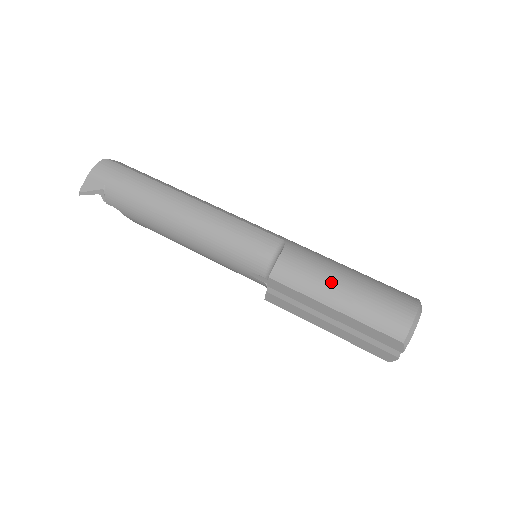
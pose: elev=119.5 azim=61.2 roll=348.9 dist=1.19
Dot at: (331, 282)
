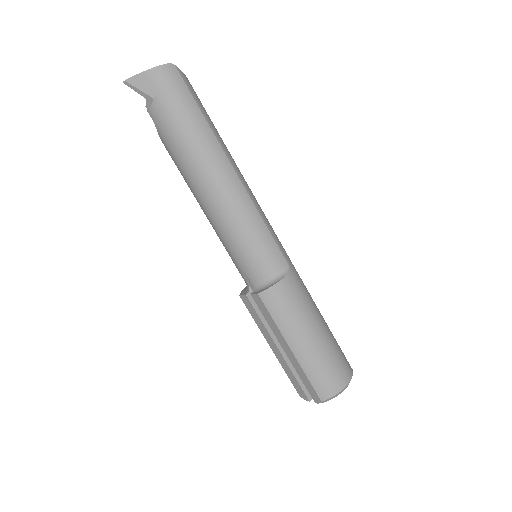
Dot at: (303, 329)
